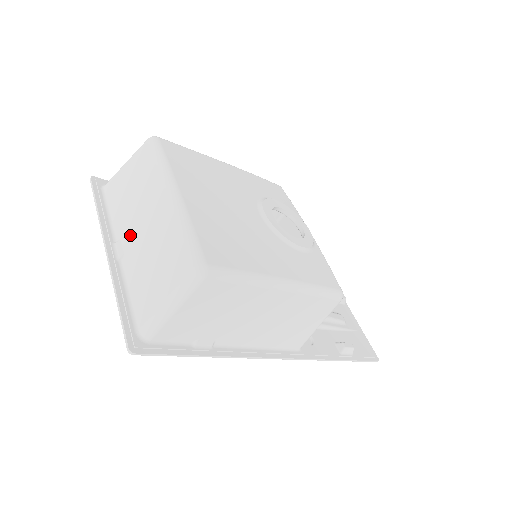
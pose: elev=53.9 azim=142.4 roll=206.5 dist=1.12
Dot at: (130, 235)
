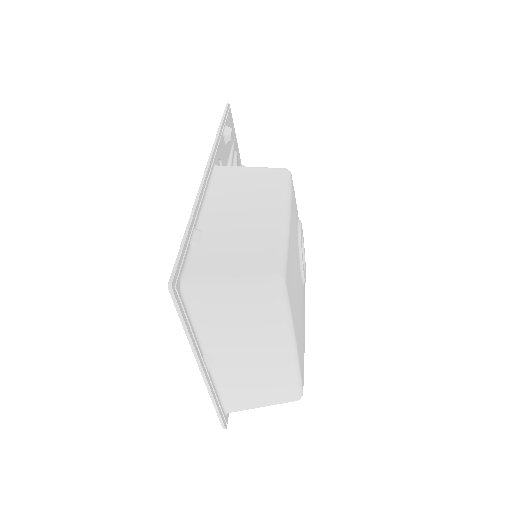
Dot at: (228, 357)
